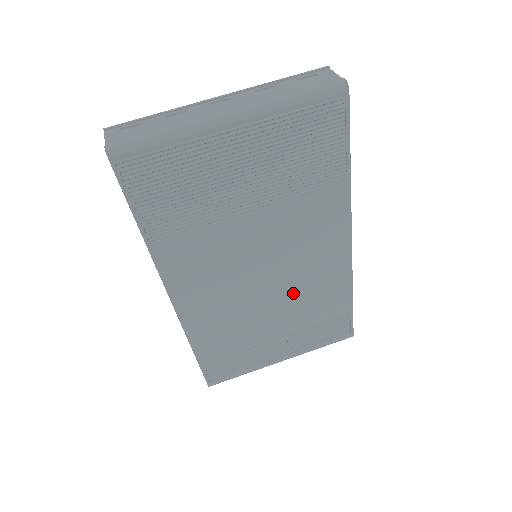
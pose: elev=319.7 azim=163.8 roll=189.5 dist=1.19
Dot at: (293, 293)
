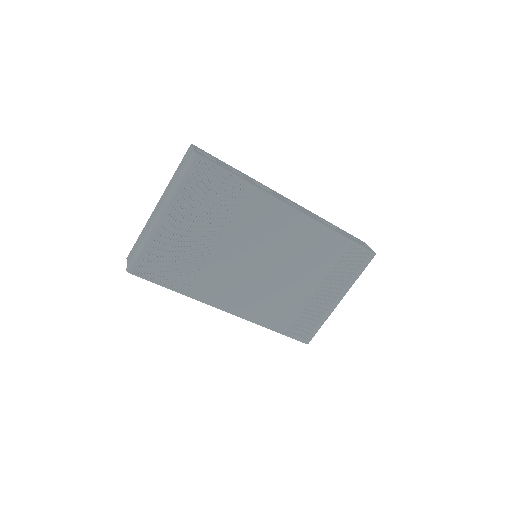
Dot at: (295, 260)
